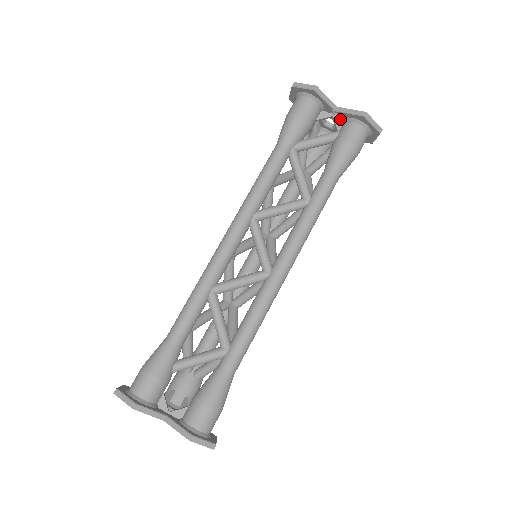
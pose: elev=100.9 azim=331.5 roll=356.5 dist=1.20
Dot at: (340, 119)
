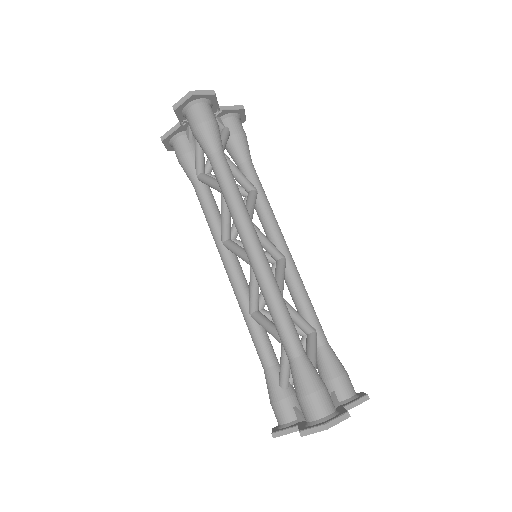
Dot at: (218, 117)
